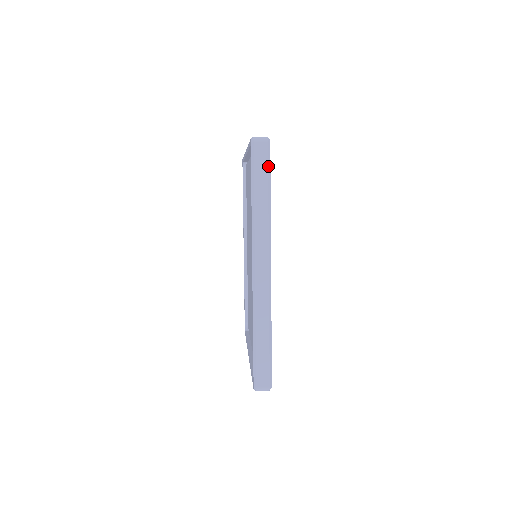
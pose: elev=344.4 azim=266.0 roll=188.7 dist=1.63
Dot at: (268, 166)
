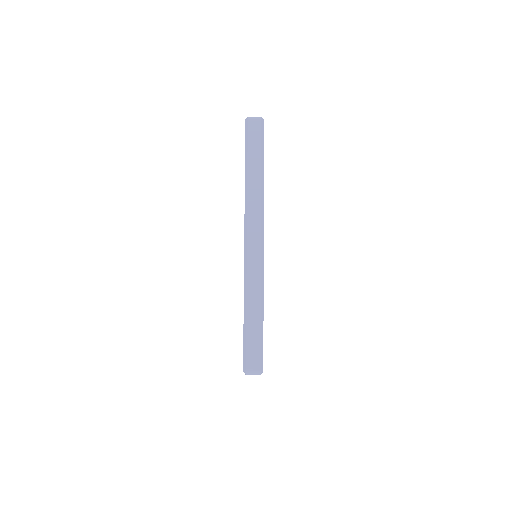
Dot at: (261, 141)
